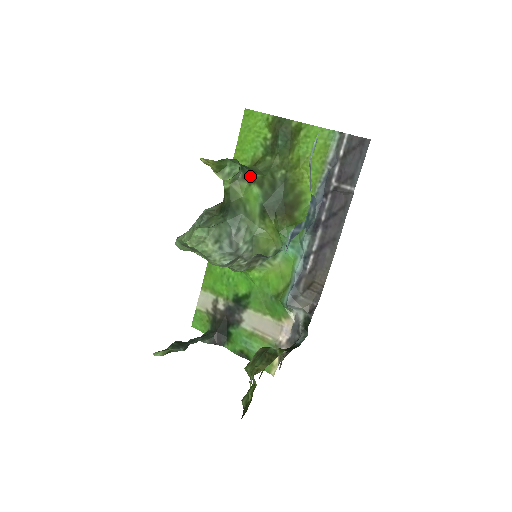
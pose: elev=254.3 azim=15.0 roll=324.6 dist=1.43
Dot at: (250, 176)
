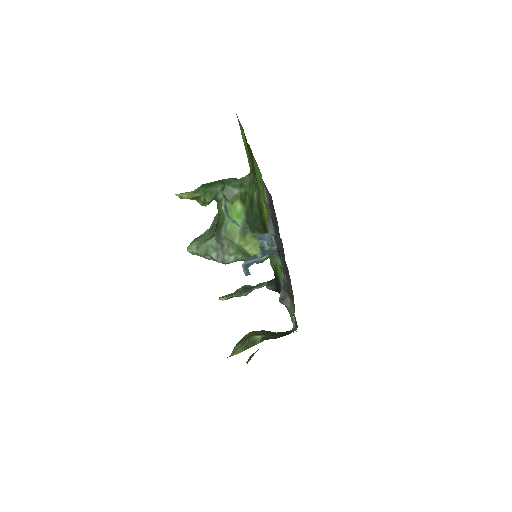
Dot at: (232, 195)
